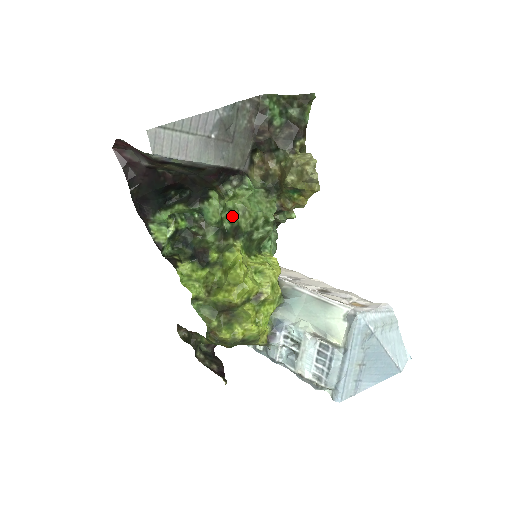
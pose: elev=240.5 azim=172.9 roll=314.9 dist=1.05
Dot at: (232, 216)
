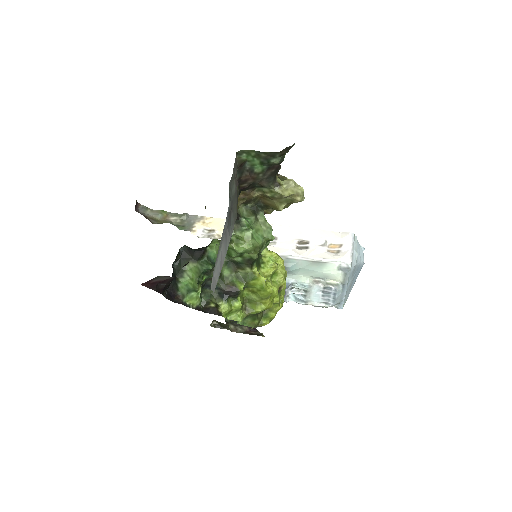
Dot at: (243, 254)
